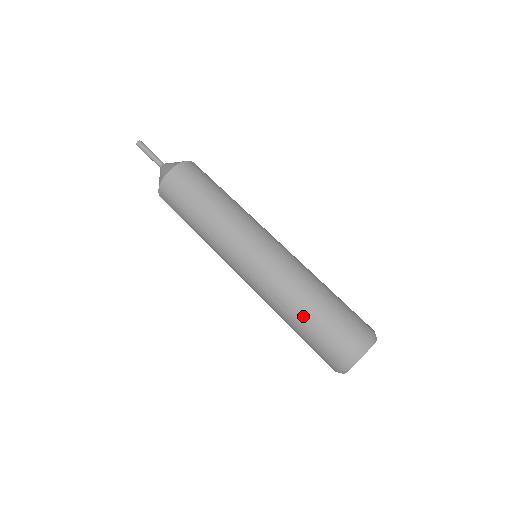
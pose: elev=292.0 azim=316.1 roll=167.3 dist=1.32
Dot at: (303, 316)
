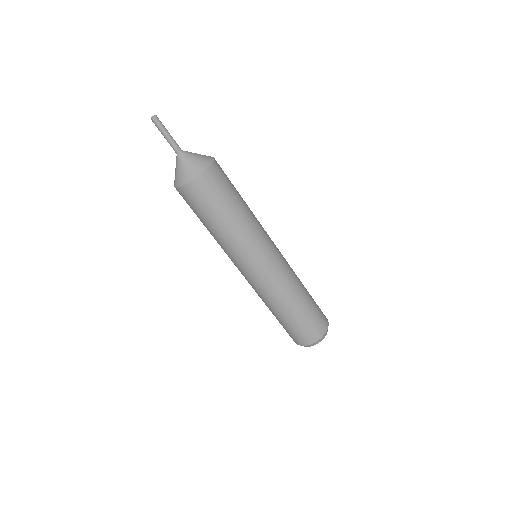
Dot at: (272, 313)
